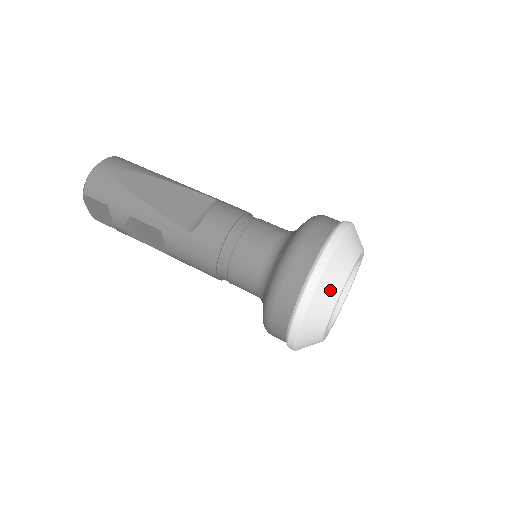
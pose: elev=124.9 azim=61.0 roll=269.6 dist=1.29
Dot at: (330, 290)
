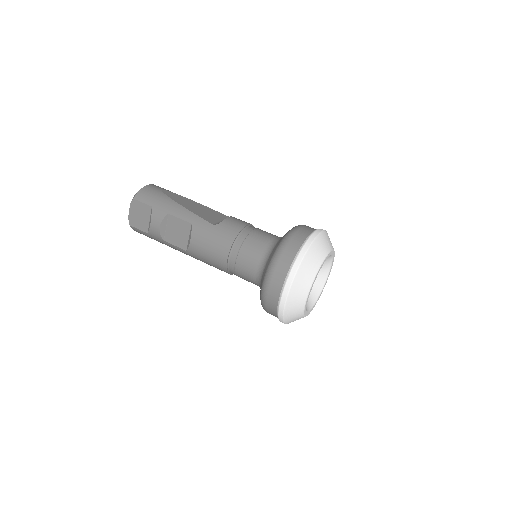
Dot at: (317, 255)
